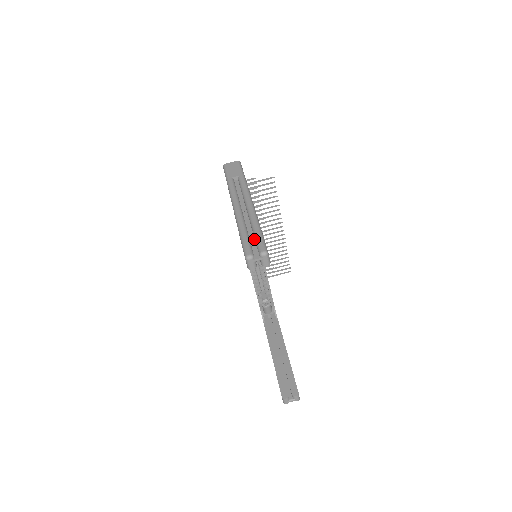
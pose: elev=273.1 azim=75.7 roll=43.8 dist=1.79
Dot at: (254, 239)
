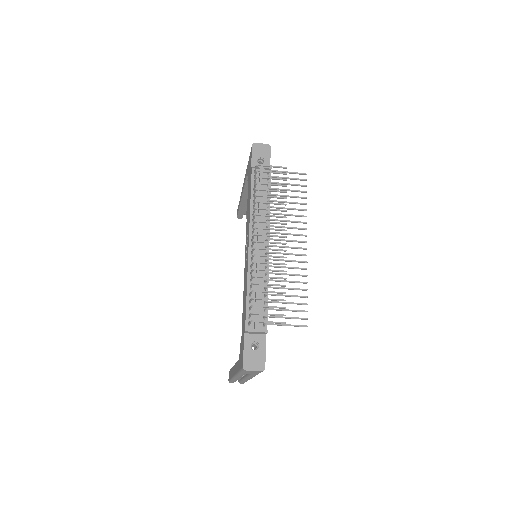
Dot at: (240, 379)
